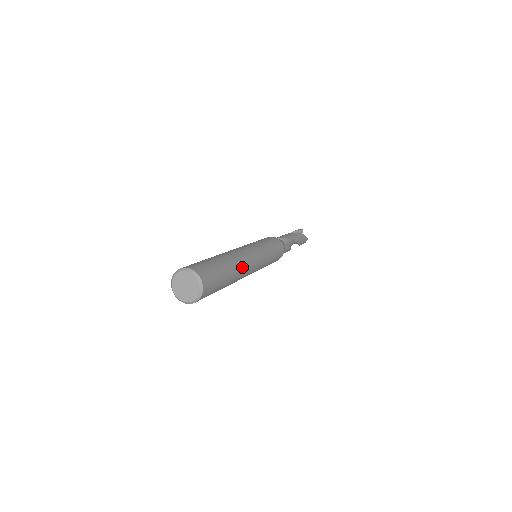
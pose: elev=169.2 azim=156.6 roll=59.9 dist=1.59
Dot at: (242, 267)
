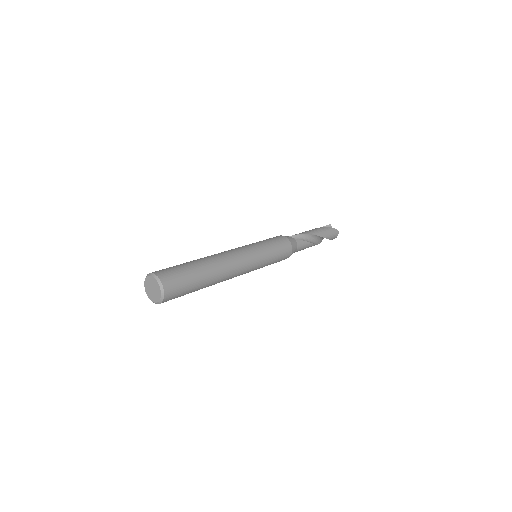
Dot at: (220, 263)
